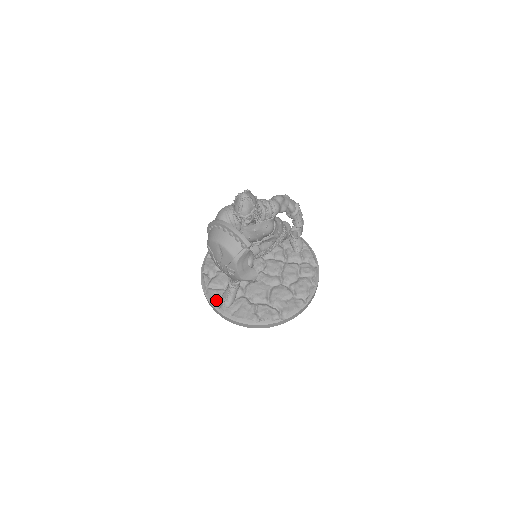
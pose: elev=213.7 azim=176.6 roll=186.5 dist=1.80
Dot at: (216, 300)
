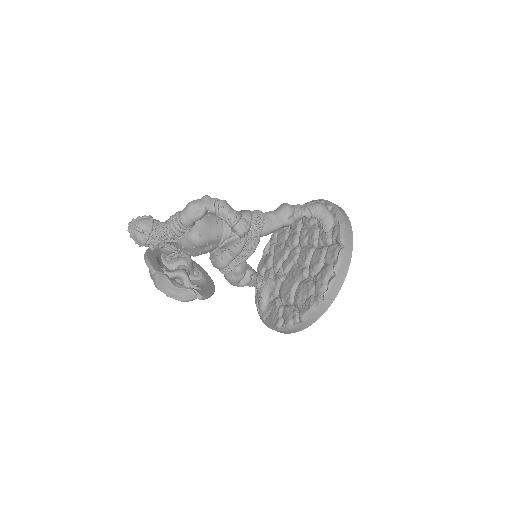
Dot at: occluded
